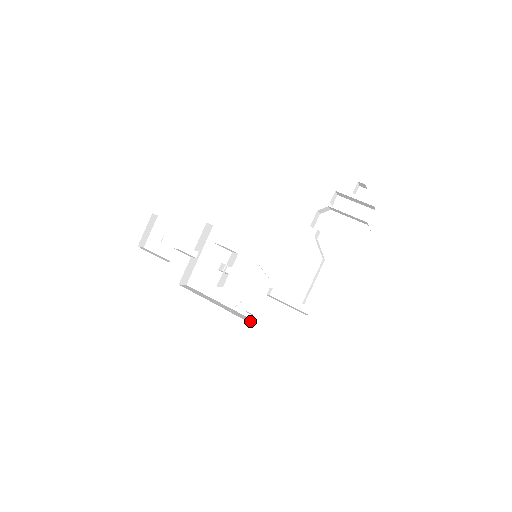
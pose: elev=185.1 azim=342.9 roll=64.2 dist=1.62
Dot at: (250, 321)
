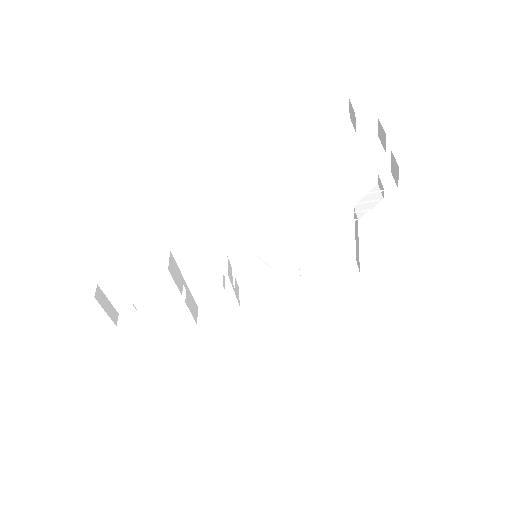
Dot at: occluded
